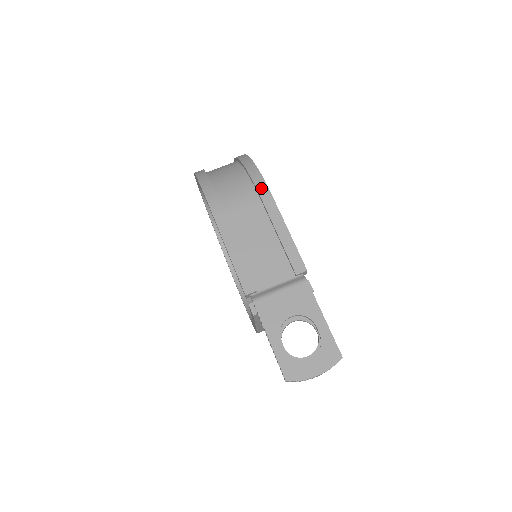
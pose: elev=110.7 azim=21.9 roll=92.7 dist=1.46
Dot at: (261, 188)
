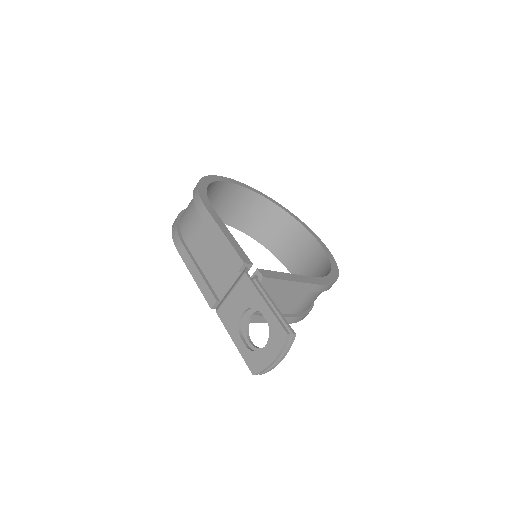
Dot at: (199, 207)
